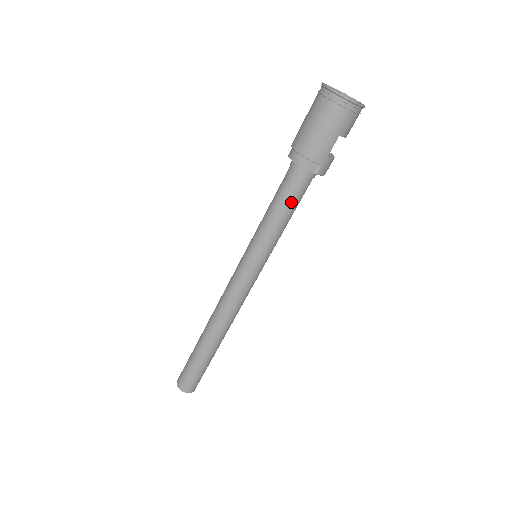
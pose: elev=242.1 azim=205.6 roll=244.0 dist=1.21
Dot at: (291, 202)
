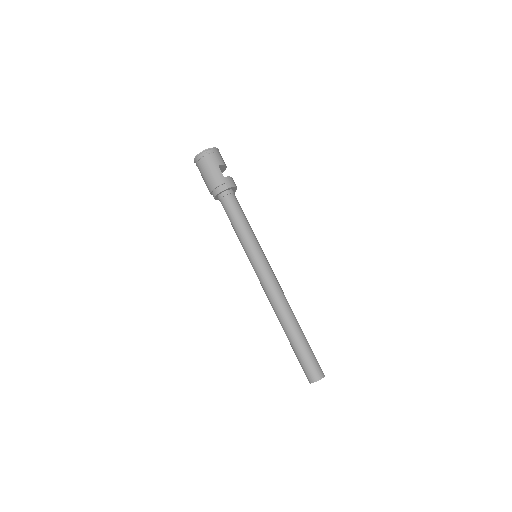
Dot at: (235, 212)
